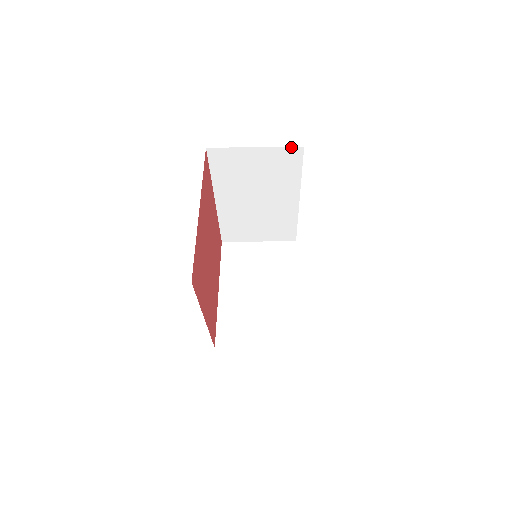
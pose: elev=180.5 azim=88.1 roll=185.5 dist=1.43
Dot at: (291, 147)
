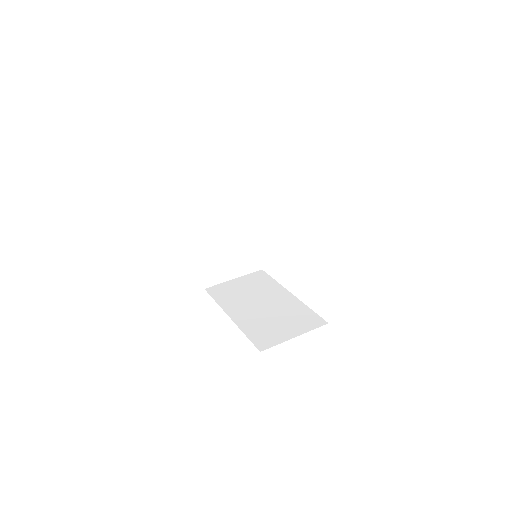
Dot at: occluded
